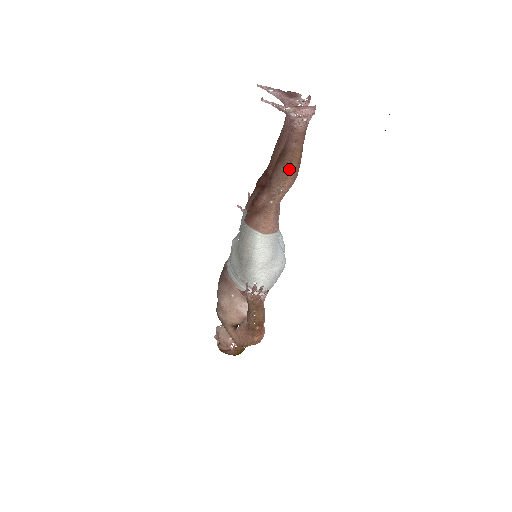
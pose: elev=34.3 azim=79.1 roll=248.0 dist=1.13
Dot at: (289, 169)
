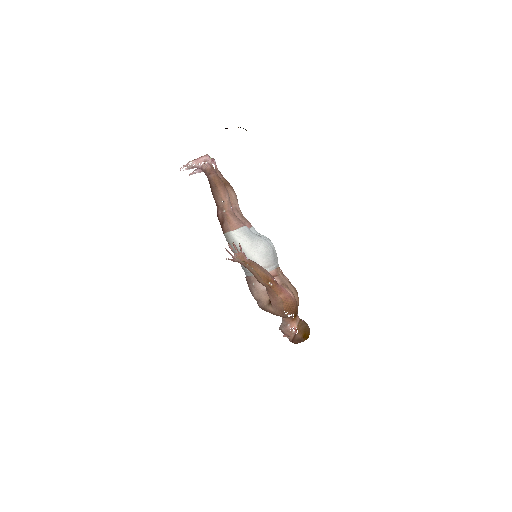
Dot at: (217, 188)
